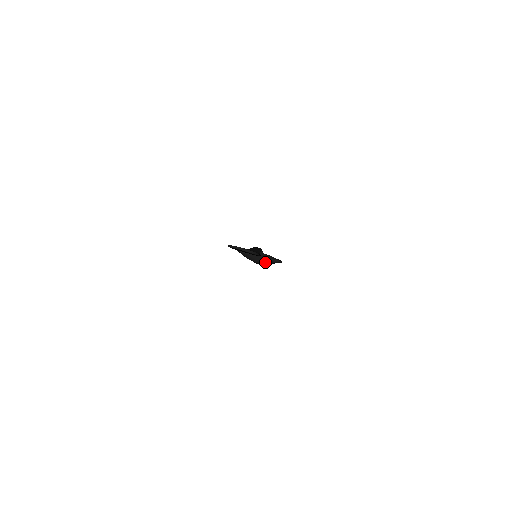
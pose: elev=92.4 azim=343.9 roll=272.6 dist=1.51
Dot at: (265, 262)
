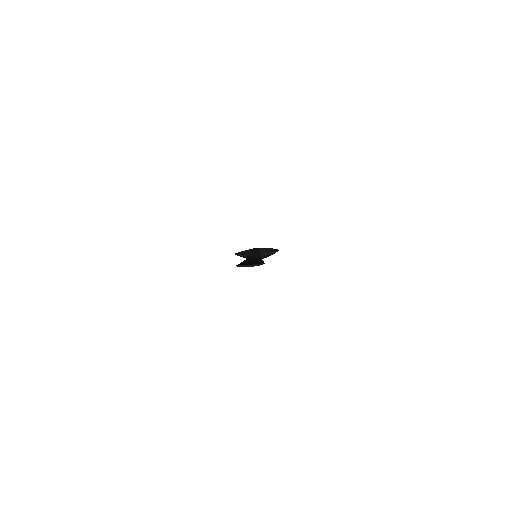
Dot at: (265, 257)
